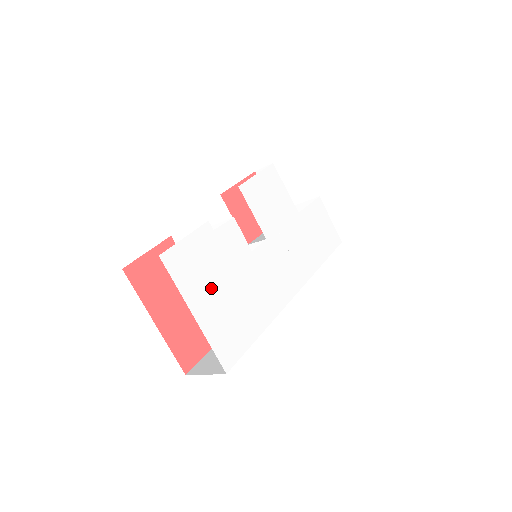
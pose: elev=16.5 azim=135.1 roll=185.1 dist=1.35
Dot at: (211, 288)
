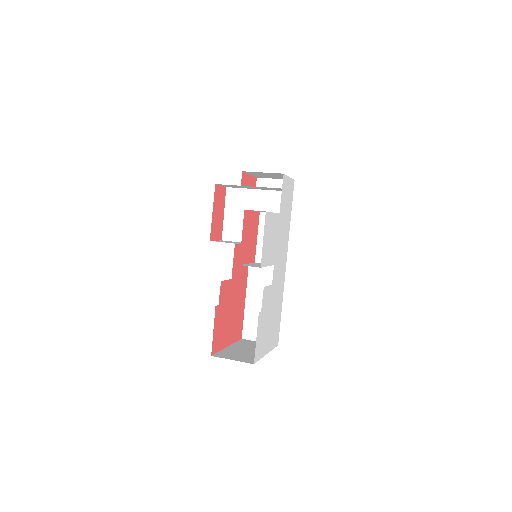
Dot at: (267, 333)
